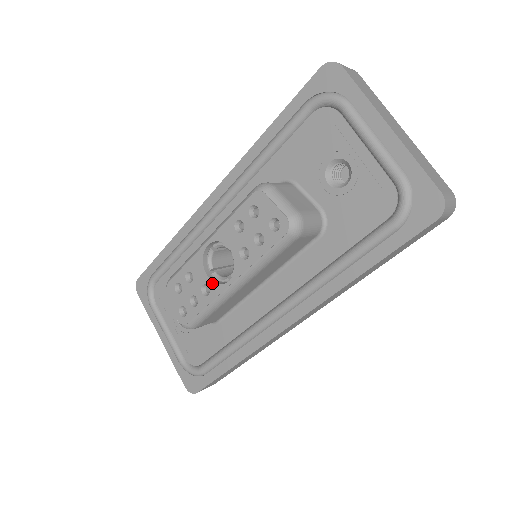
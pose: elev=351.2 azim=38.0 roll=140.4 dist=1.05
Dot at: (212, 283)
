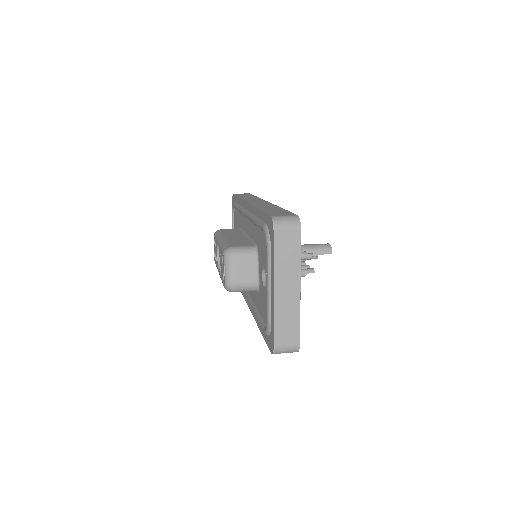
Dot at: (217, 261)
